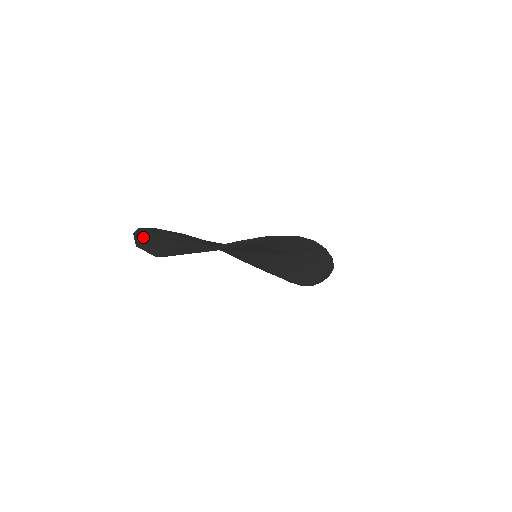
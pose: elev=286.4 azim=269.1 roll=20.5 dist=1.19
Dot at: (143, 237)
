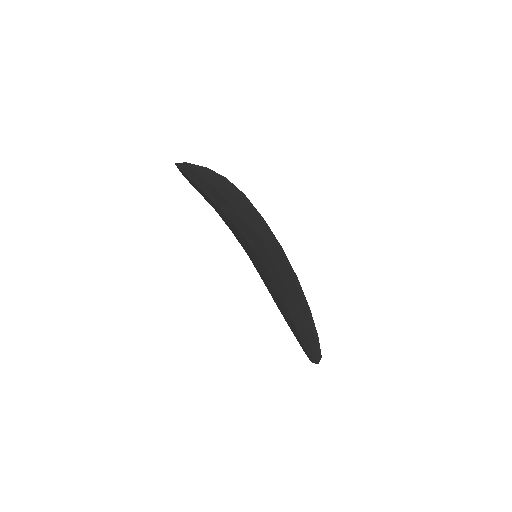
Dot at: occluded
